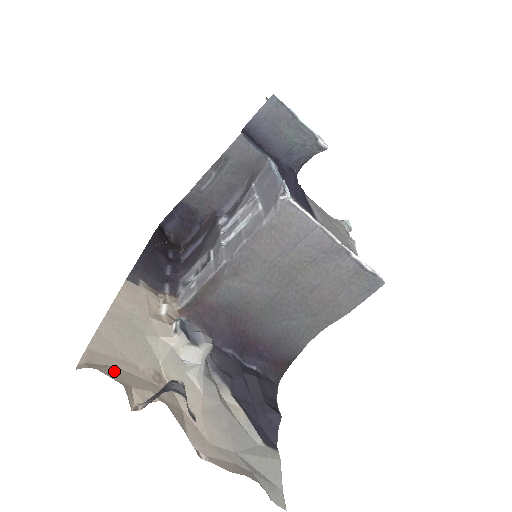
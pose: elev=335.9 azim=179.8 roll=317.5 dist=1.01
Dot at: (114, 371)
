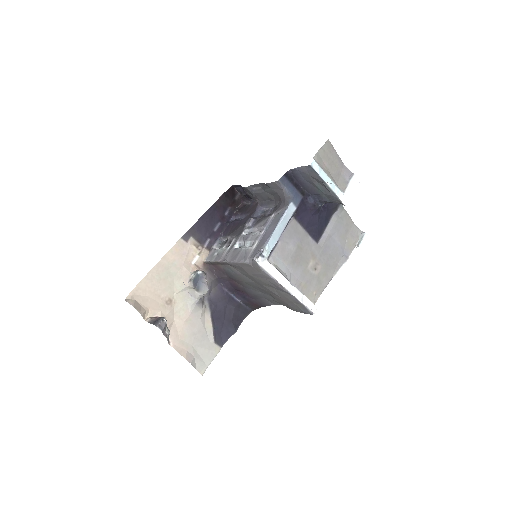
Dot at: (145, 299)
